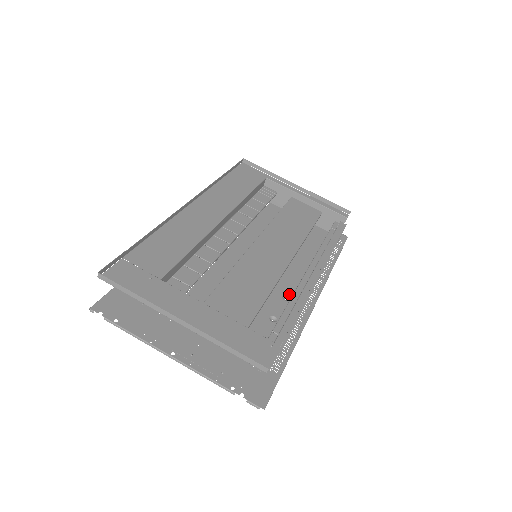
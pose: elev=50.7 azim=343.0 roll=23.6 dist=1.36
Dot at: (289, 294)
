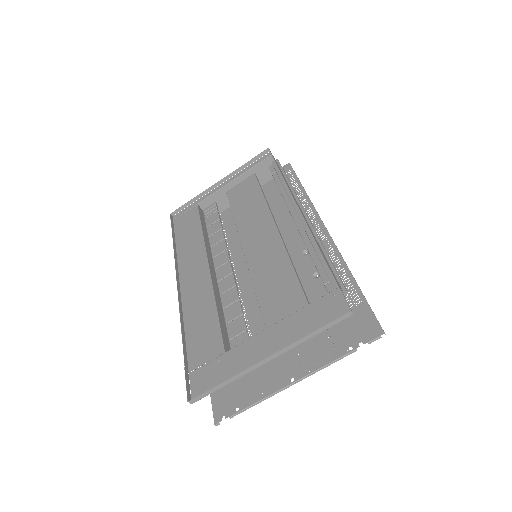
Dot at: (305, 247)
